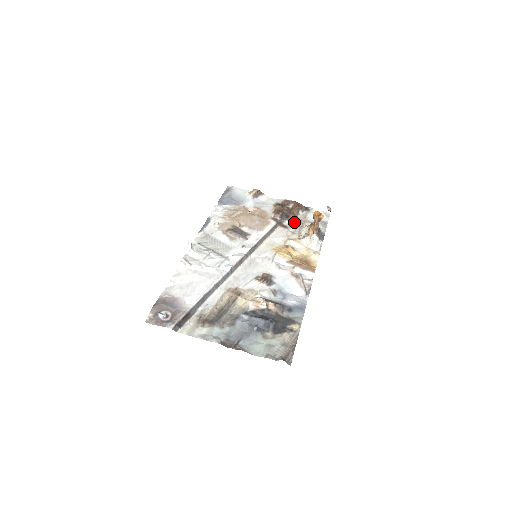
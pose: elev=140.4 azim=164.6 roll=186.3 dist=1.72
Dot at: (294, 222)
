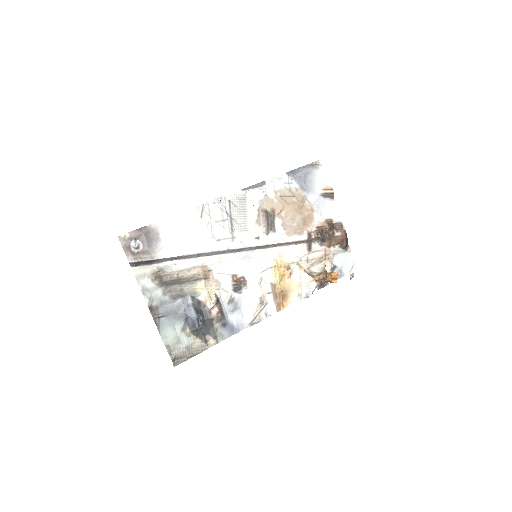
Dot at: (321, 251)
